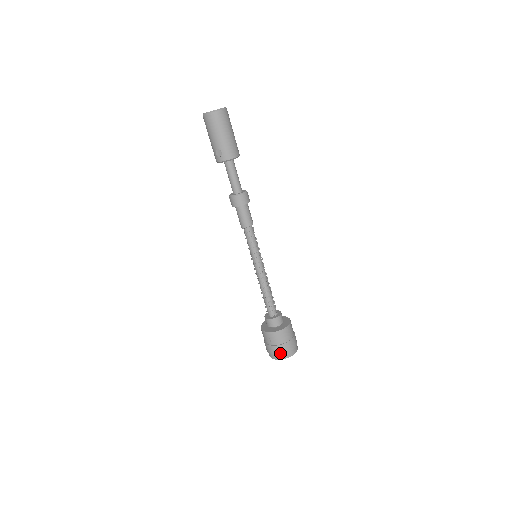
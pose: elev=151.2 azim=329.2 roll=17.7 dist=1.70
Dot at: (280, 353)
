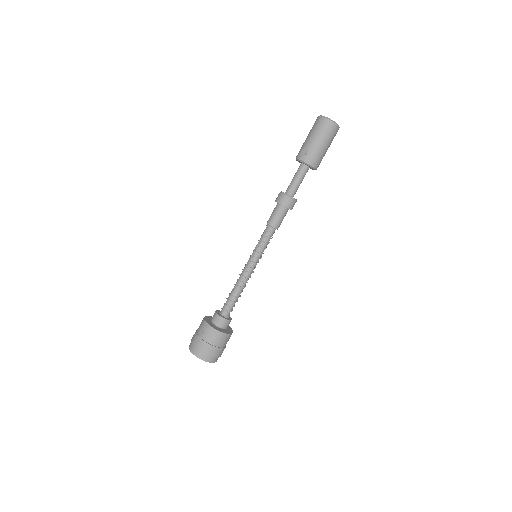
Dot at: (200, 350)
